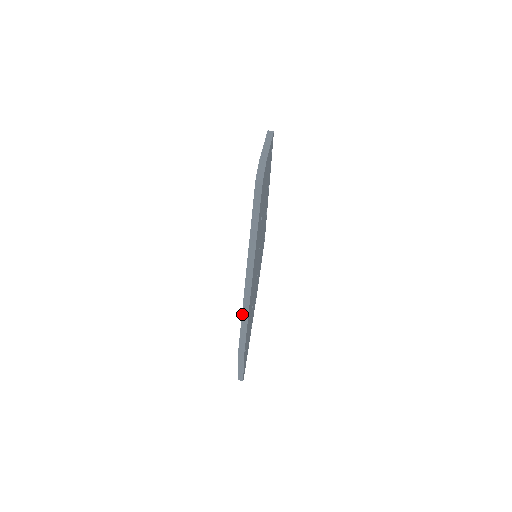
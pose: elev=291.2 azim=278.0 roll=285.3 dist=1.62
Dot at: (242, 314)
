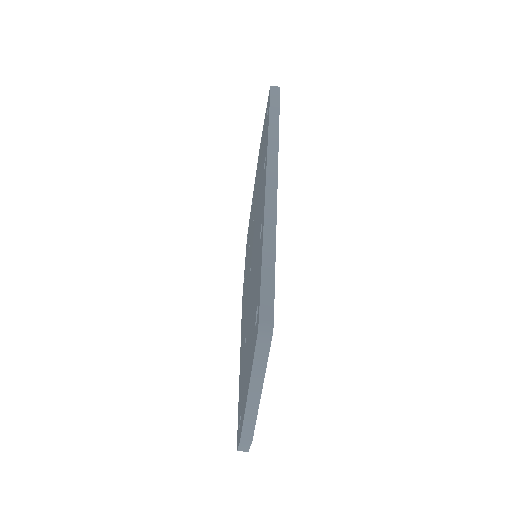
Dot at: (241, 326)
